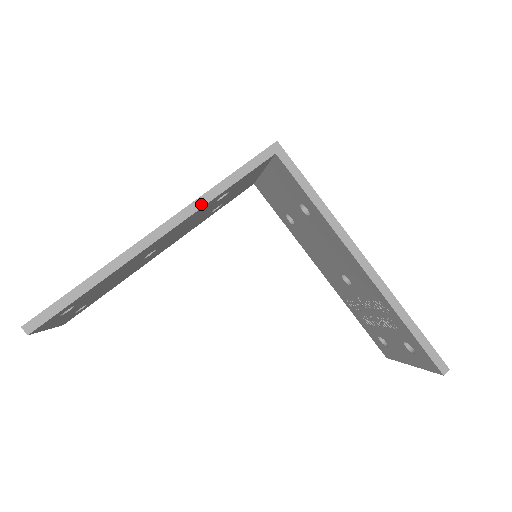
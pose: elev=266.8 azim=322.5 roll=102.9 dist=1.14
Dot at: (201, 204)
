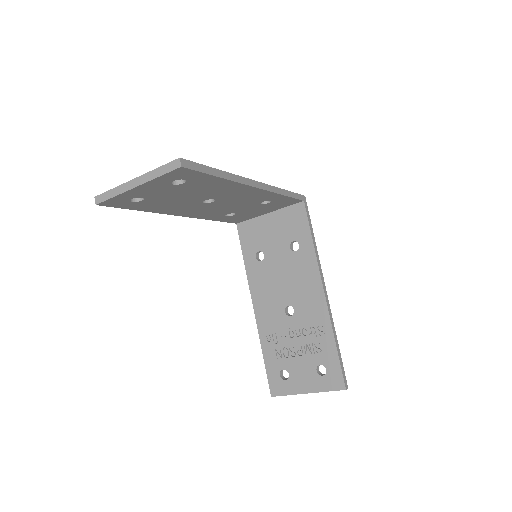
Dot at: (275, 191)
